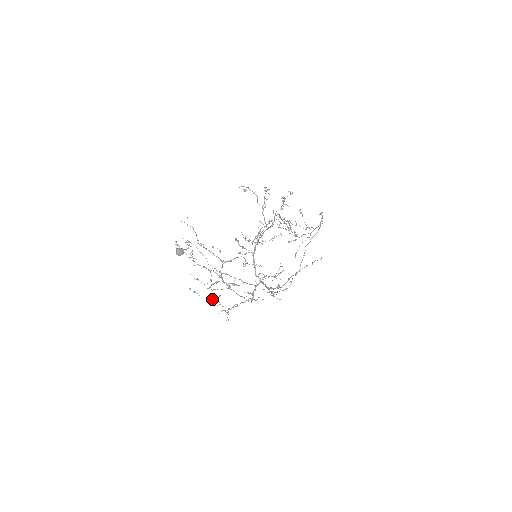
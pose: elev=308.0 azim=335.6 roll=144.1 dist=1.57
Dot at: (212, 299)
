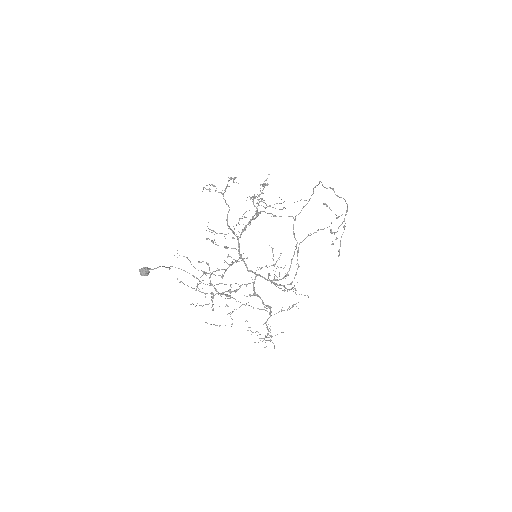
Dot at: occluded
